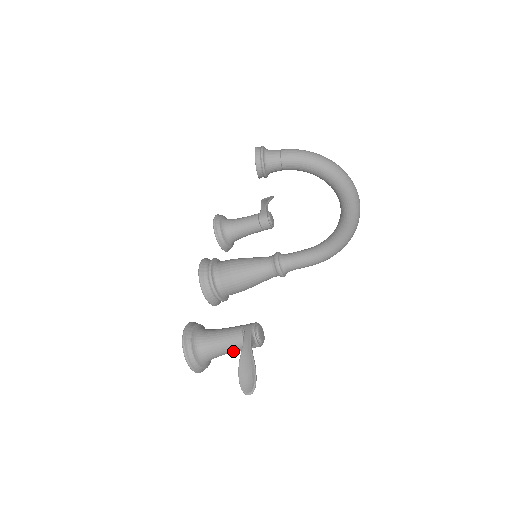
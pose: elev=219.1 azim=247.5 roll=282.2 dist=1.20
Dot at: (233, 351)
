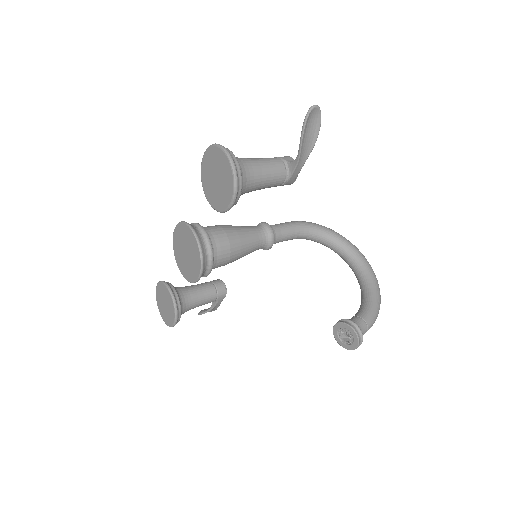
Dot at: occluded
